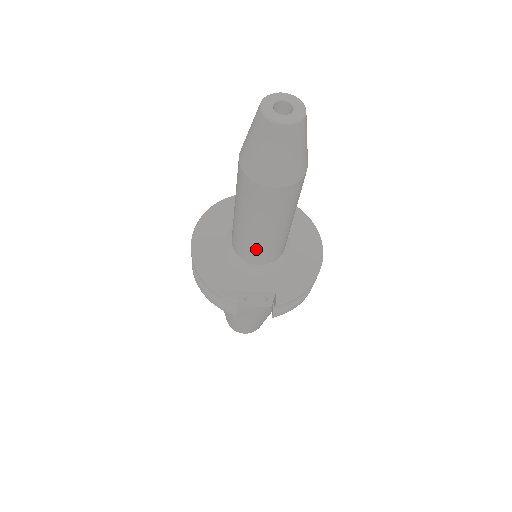
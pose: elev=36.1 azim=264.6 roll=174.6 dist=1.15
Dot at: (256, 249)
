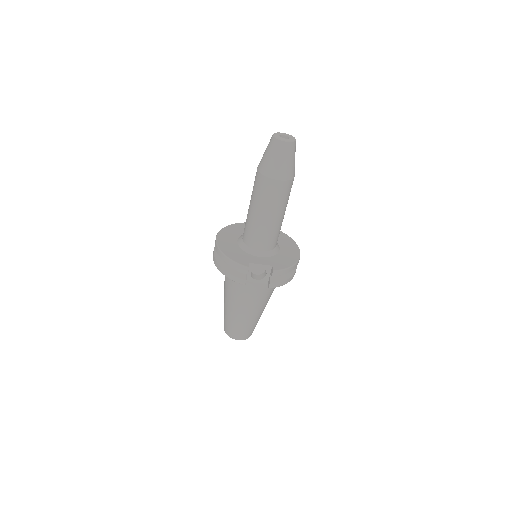
Dot at: (261, 235)
